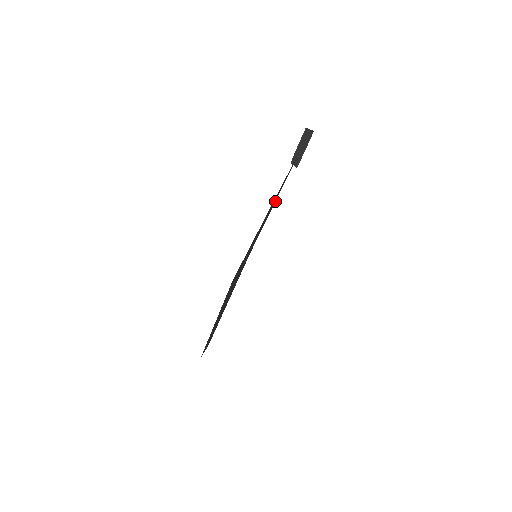
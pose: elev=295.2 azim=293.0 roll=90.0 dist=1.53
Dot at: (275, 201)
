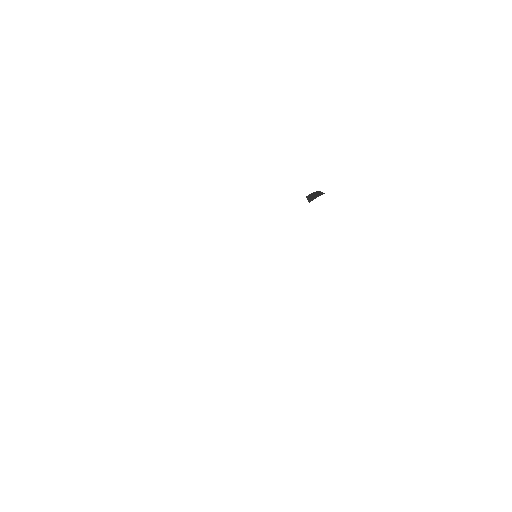
Dot at: occluded
